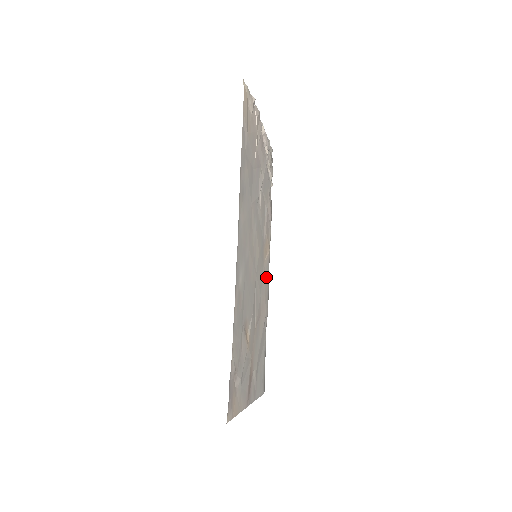
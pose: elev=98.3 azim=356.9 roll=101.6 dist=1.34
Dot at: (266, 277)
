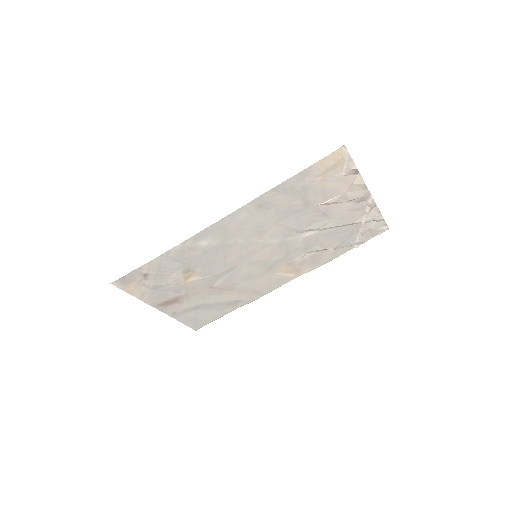
Dot at: (271, 283)
